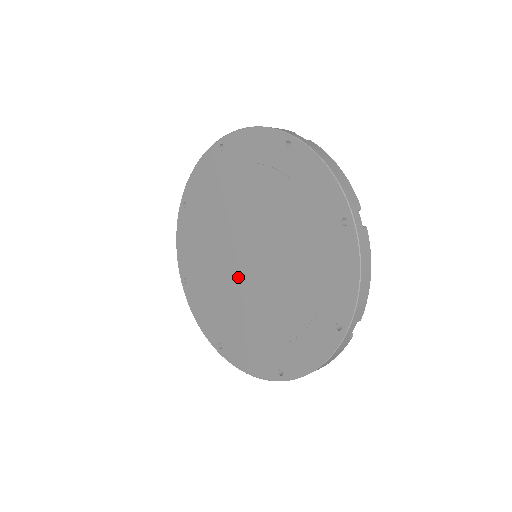
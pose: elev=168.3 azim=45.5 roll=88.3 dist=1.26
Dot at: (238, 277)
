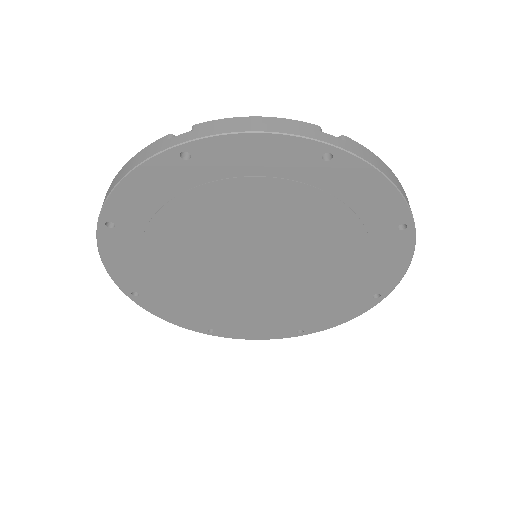
Dot at: (237, 282)
